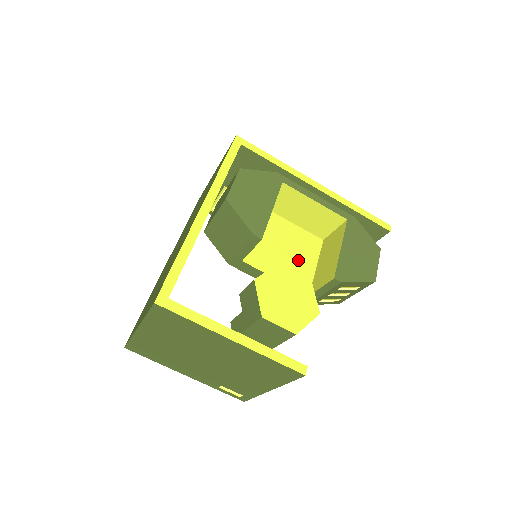
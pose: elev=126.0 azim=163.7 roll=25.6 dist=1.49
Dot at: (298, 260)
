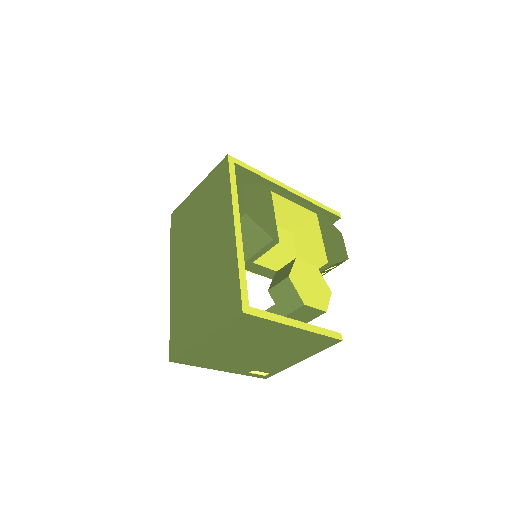
Dot at: (284, 253)
